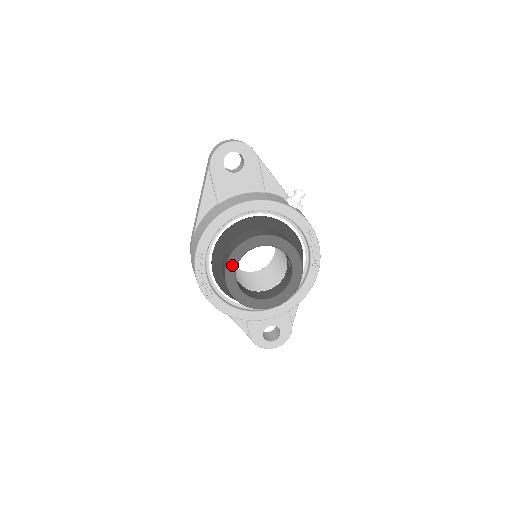
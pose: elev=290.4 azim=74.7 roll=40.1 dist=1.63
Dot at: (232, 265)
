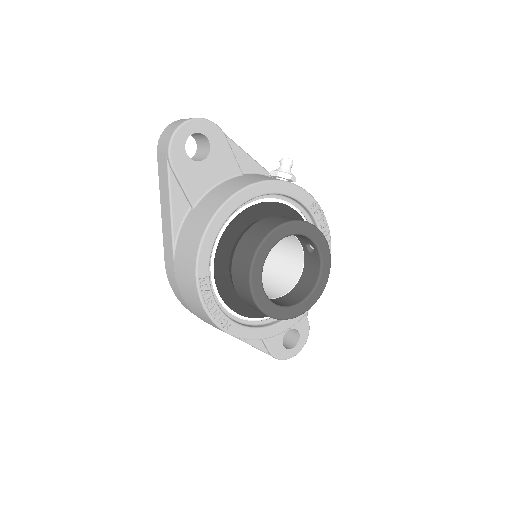
Dot at: (256, 276)
